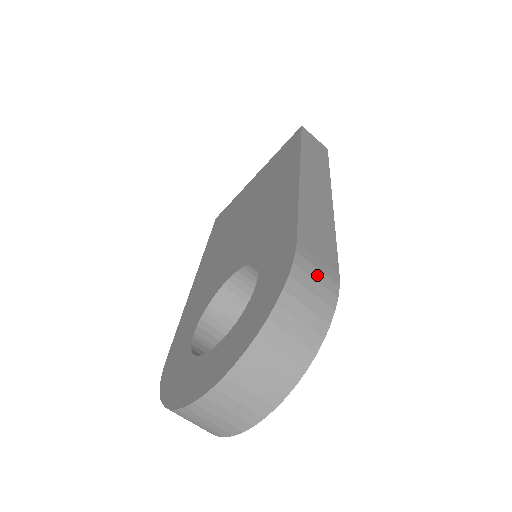
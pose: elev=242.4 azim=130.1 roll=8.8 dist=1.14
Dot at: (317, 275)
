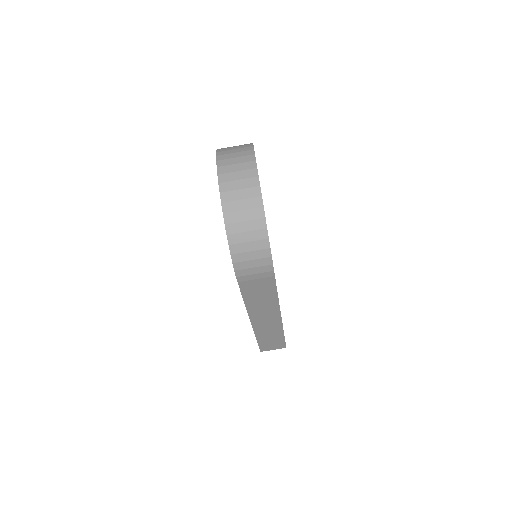
Dot at: occluded
